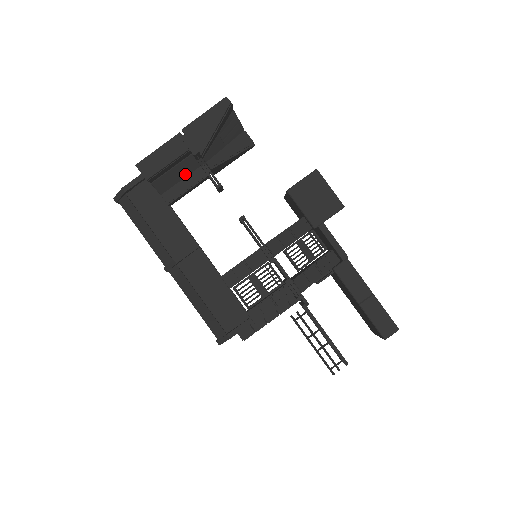
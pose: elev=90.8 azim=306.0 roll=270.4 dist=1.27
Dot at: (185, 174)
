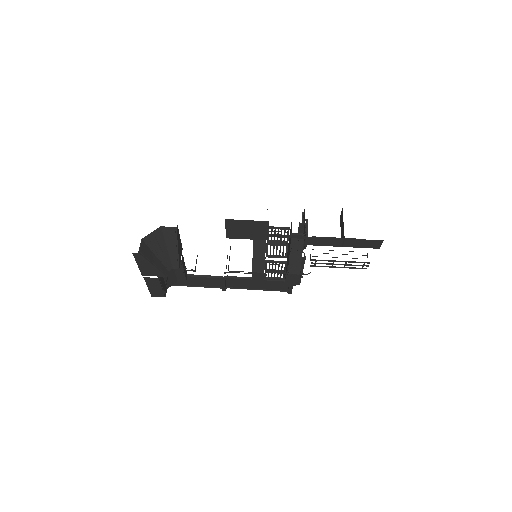
Dot at: occluded
